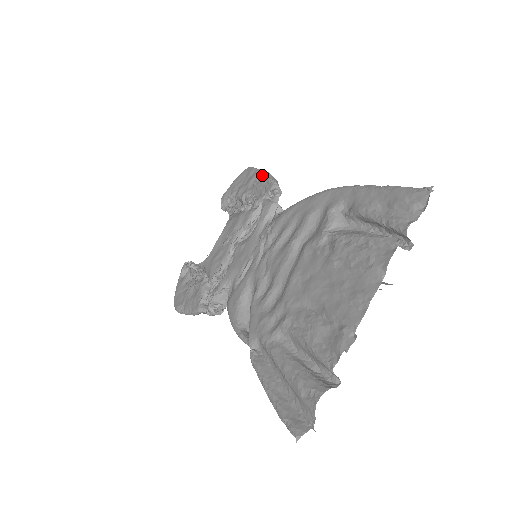
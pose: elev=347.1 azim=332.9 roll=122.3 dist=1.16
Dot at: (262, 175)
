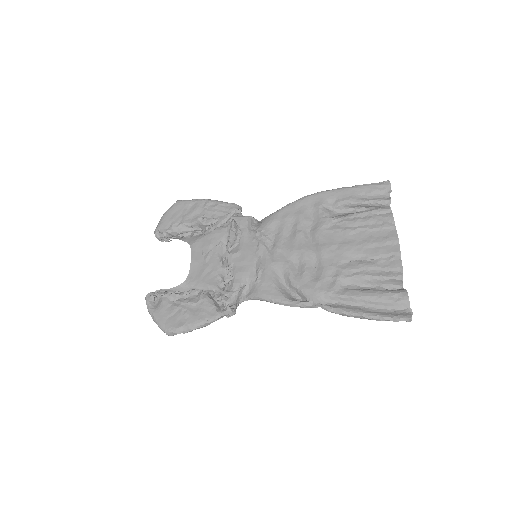
Dot at: (211, 202)
